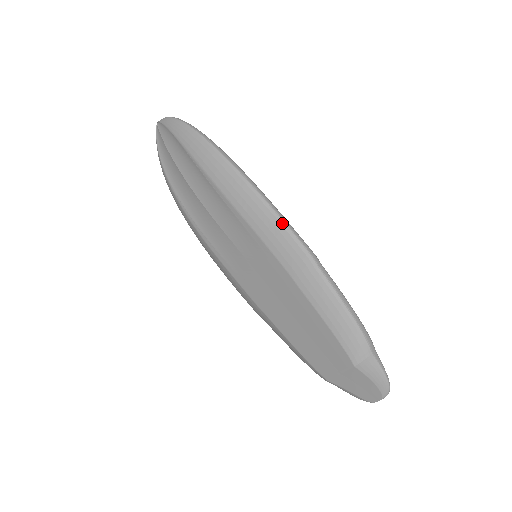
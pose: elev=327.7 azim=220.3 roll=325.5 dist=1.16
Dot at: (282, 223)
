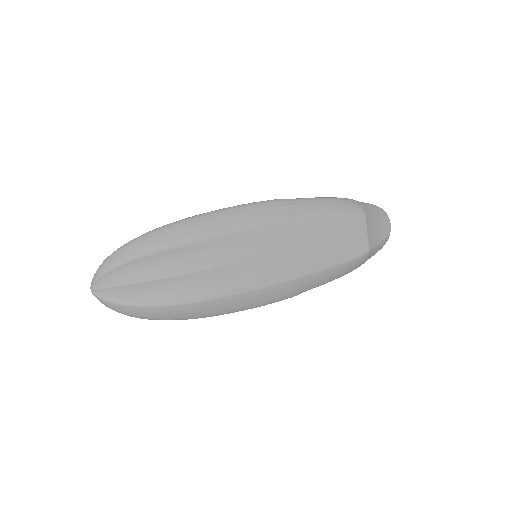
Dot at: (247, 205)
